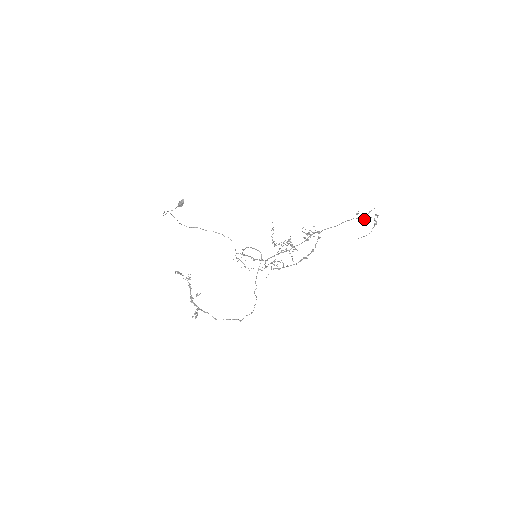
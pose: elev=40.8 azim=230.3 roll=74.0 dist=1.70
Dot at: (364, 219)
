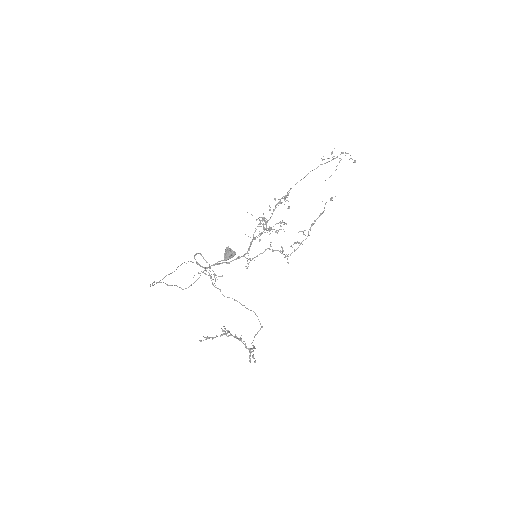
Dot at: occluded
